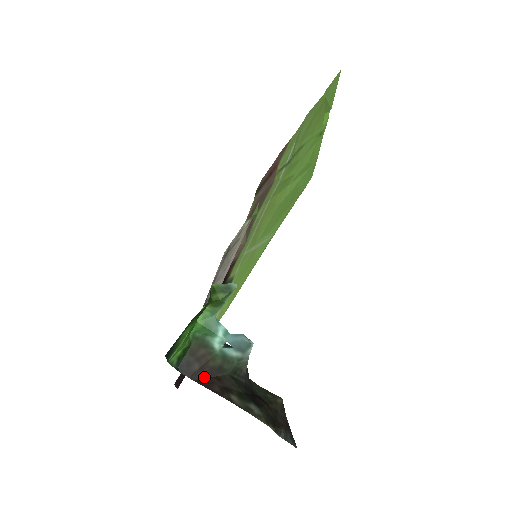
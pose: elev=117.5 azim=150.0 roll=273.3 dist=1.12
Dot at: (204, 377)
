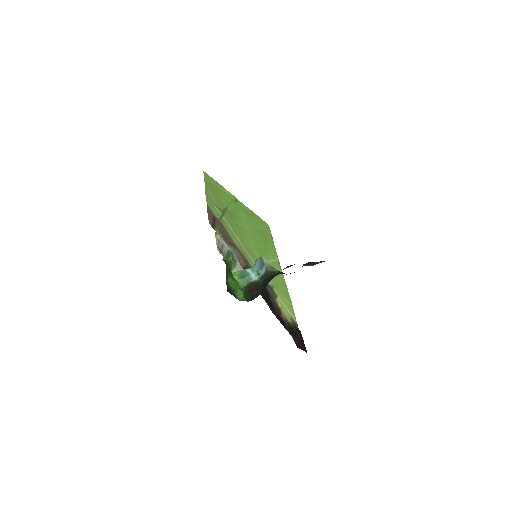
Dot at: (261, 290)
